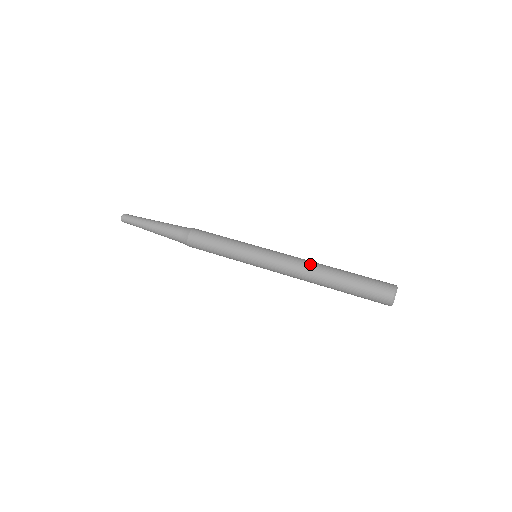
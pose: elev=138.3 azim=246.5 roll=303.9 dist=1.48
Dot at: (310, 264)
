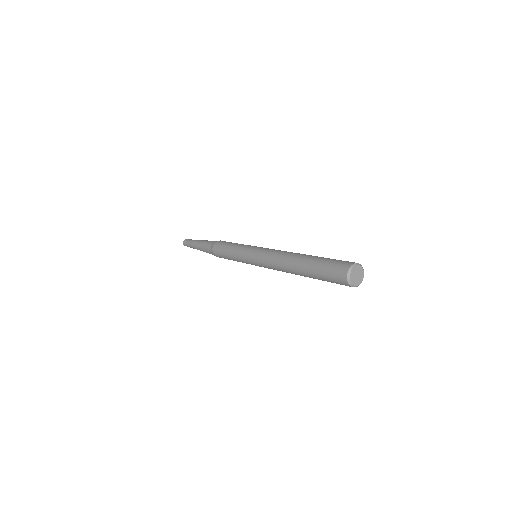
Dot at: (285, 256)
